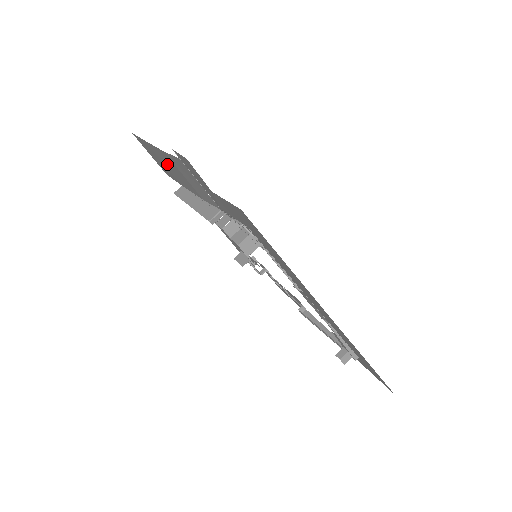
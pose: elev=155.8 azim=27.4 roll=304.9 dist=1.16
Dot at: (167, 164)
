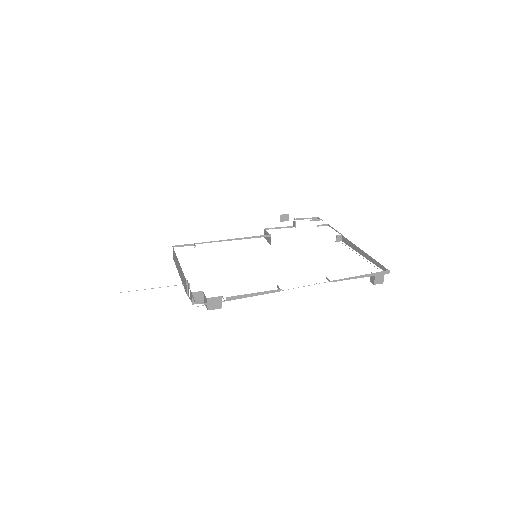
Dot at: occluded
